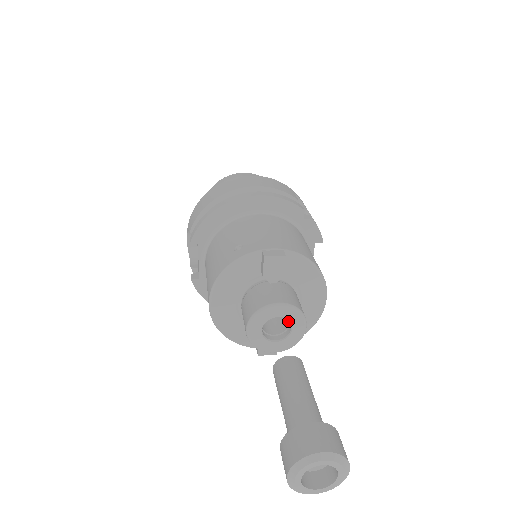
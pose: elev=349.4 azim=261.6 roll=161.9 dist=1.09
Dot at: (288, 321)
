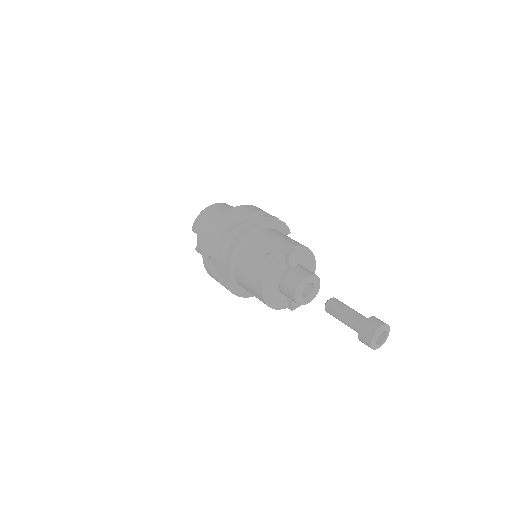
Dot at: (310, 284)
